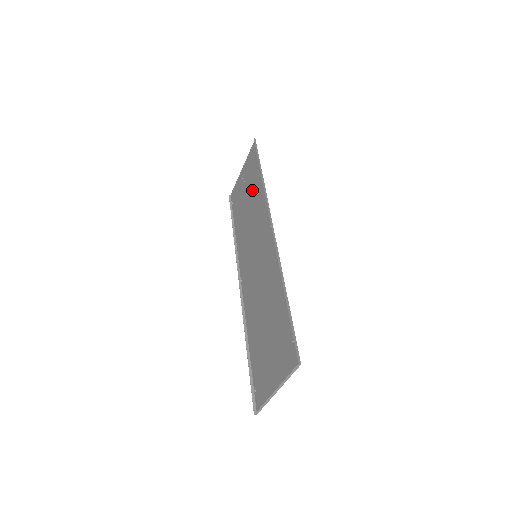
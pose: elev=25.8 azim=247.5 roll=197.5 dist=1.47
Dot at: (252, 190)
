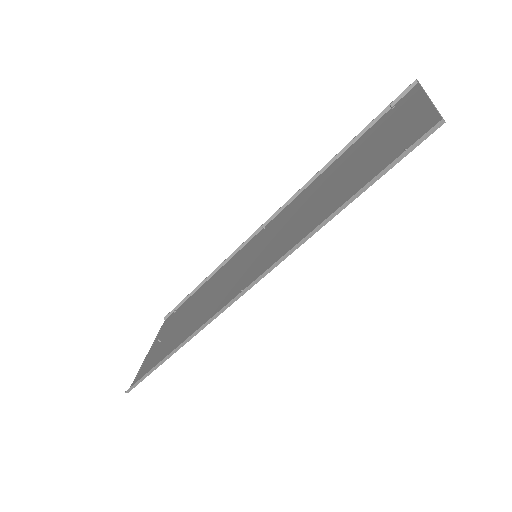
Dot at: (193, 305)
